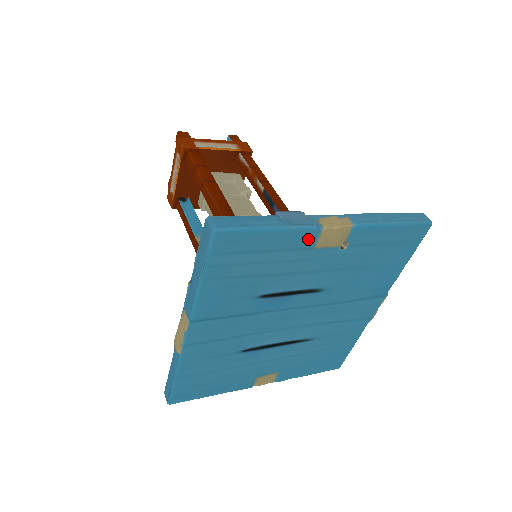
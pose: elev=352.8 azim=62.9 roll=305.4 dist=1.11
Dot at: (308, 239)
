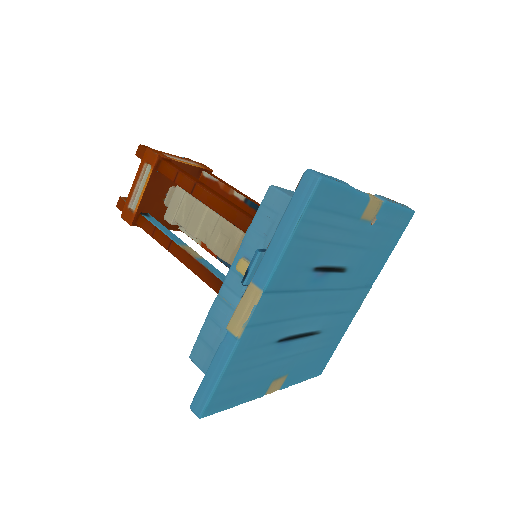
Dot at: (361, 207)
